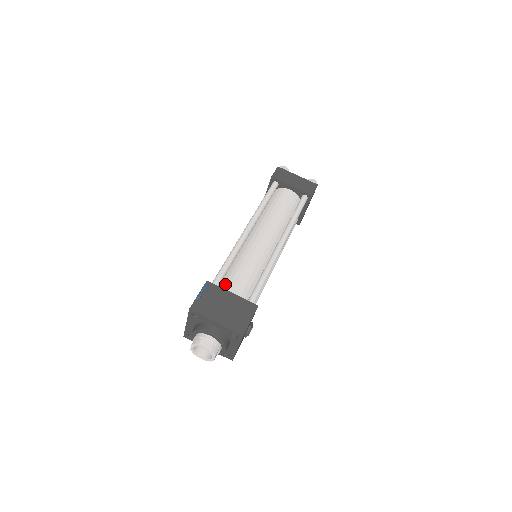
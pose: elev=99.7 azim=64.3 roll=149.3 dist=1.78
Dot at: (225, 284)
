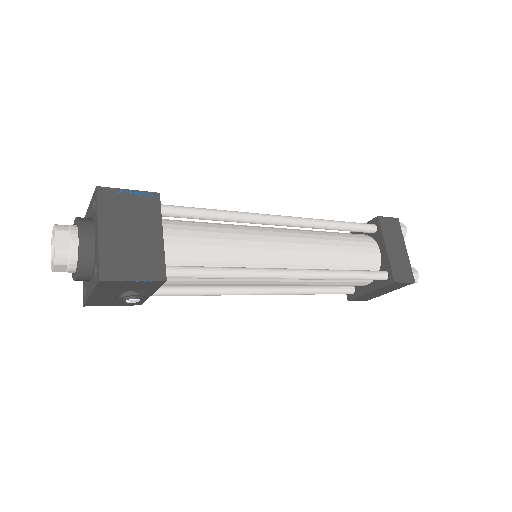
Dot at: (176, 224)
